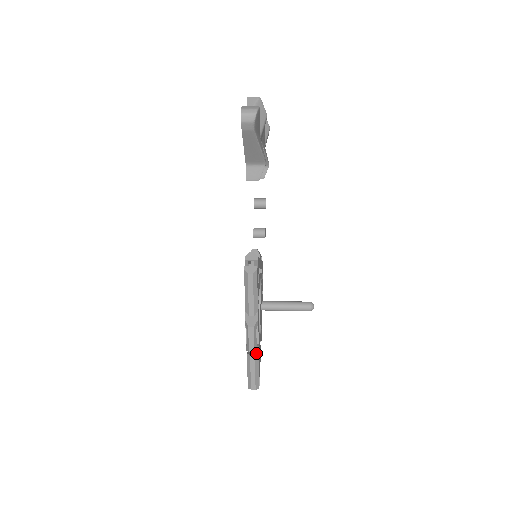
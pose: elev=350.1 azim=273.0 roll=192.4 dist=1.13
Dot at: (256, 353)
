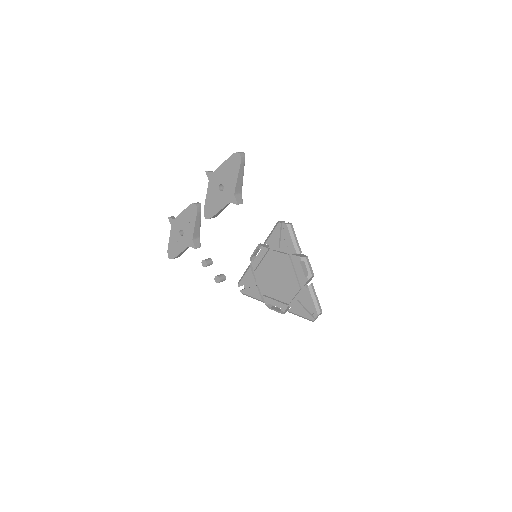
Dot at: occluded
